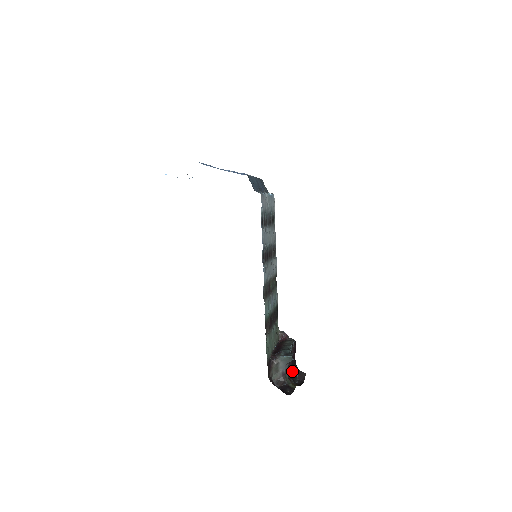
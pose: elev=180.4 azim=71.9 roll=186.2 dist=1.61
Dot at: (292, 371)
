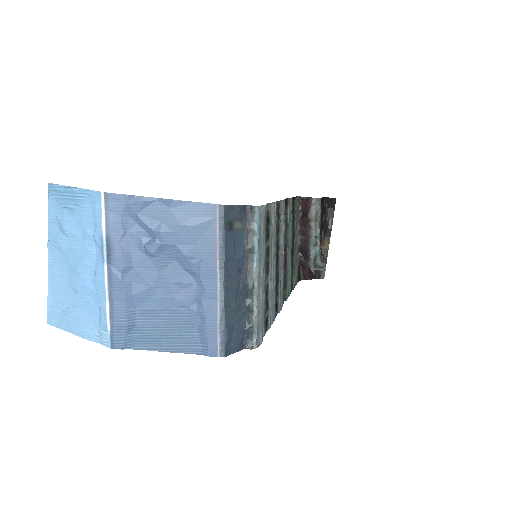
Dot at: (321, 221)
